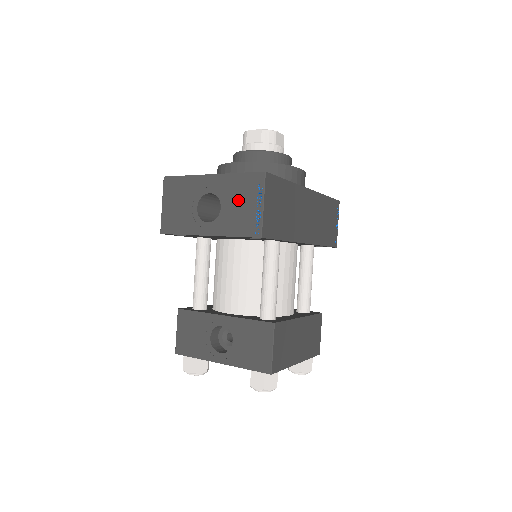
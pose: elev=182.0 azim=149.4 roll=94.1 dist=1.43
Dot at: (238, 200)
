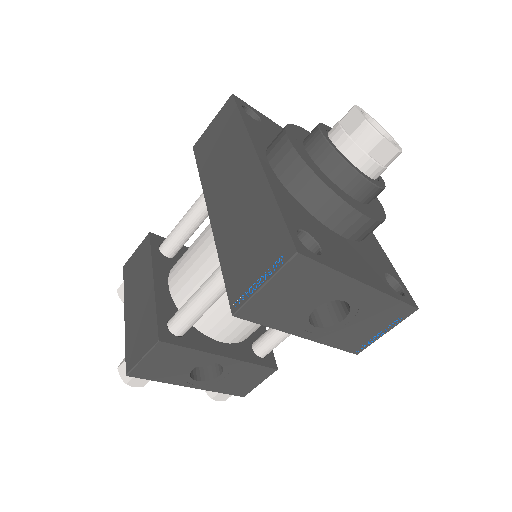
Dot at: (369, 321)
